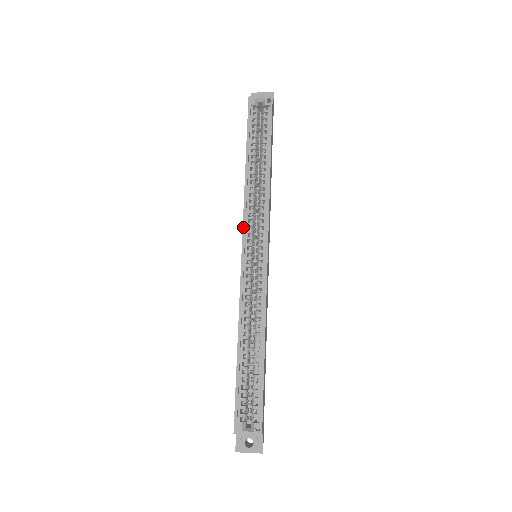
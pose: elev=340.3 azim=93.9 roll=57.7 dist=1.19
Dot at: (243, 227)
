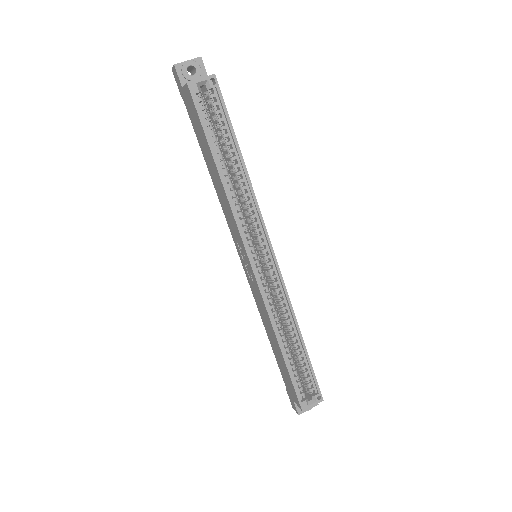
Dot at: (243, 241)
